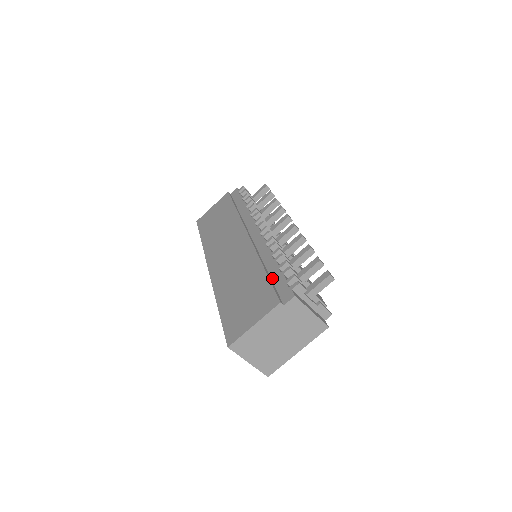
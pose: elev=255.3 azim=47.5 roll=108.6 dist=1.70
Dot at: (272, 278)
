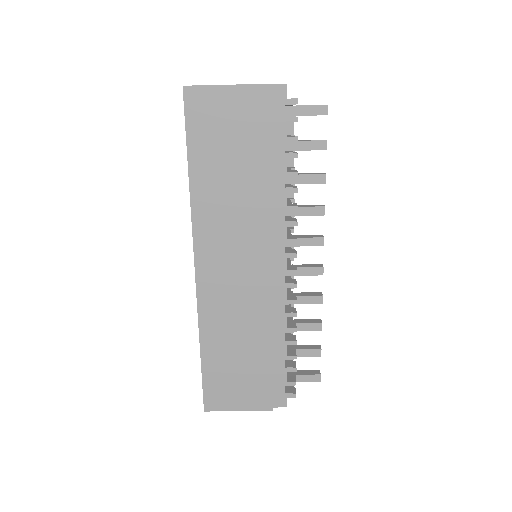
Dot at: (274, 366)
